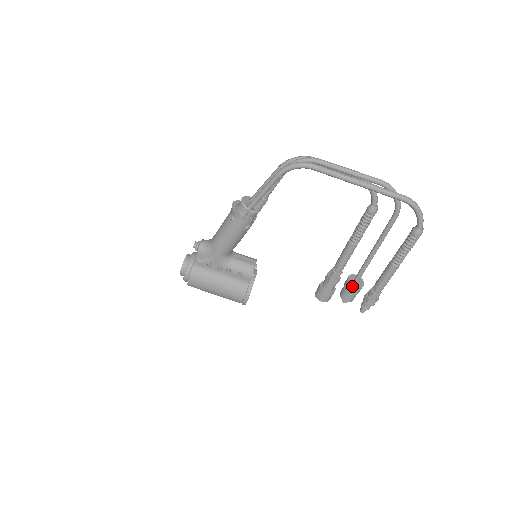
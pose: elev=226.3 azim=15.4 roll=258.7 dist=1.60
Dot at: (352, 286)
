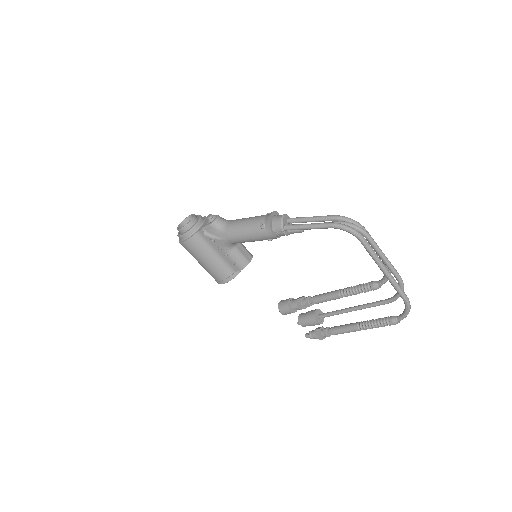
Dot at: (315, 320)
